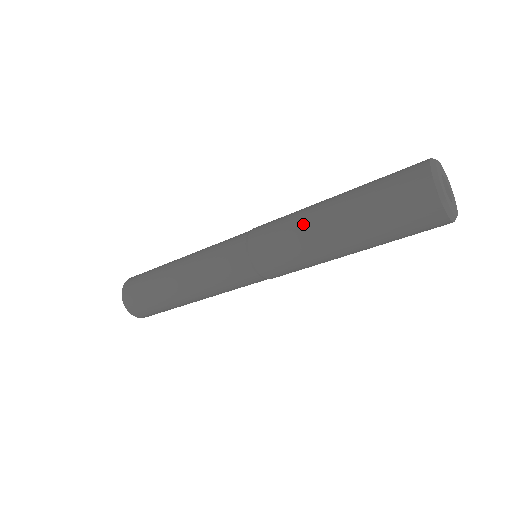
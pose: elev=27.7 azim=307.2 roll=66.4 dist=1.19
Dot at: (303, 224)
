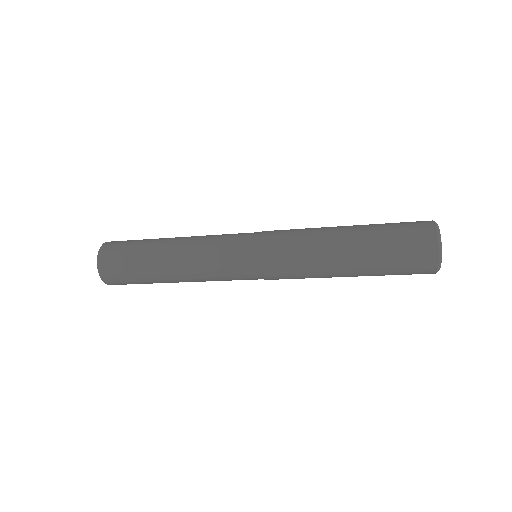
Dot at: (320, 229)
